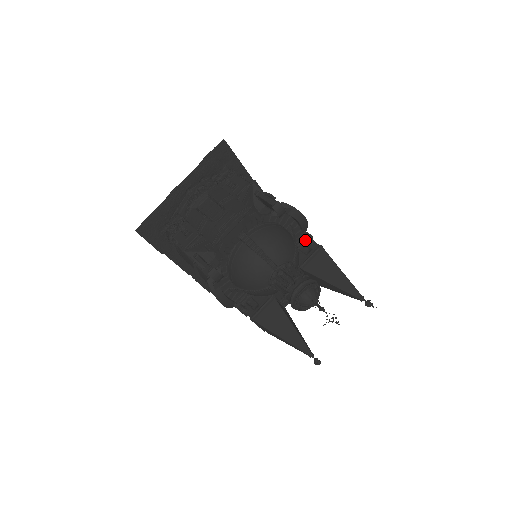
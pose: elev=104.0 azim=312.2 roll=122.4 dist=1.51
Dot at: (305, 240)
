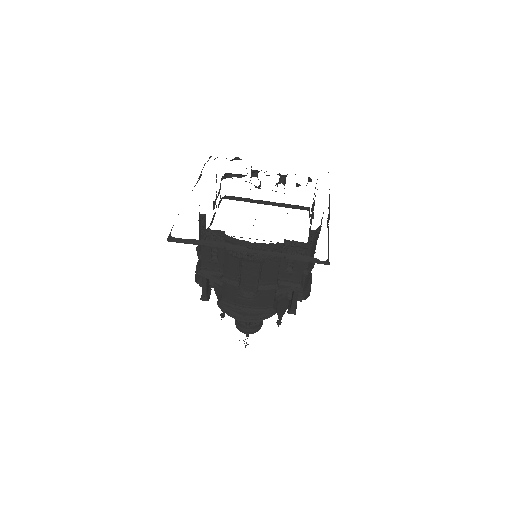
Dot at: occluded
